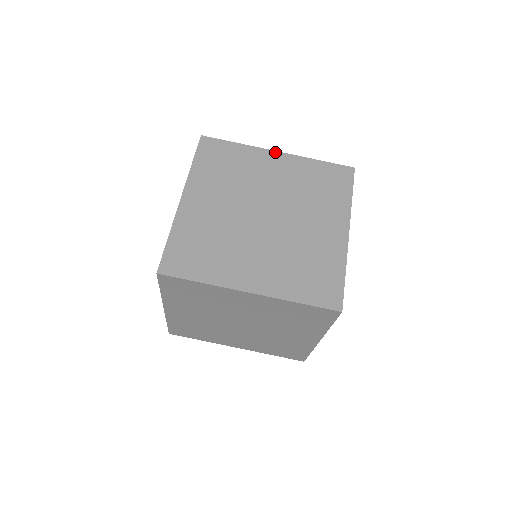
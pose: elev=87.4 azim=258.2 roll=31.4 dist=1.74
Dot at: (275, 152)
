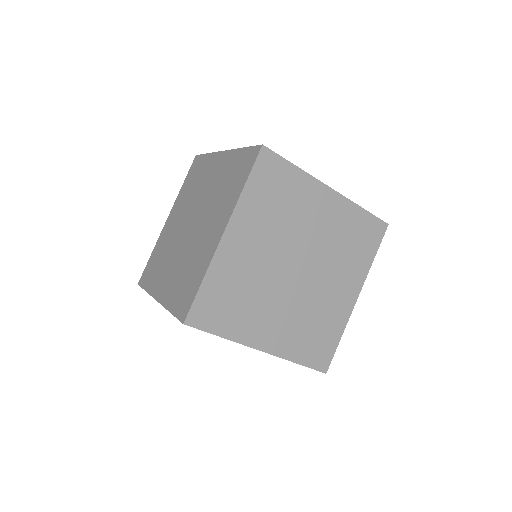
Dot at: (329, 188)
